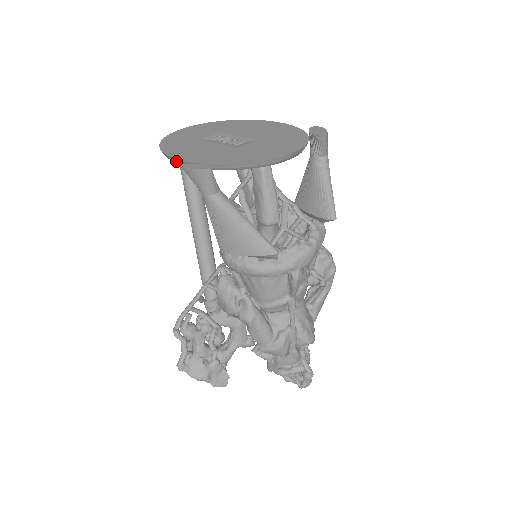
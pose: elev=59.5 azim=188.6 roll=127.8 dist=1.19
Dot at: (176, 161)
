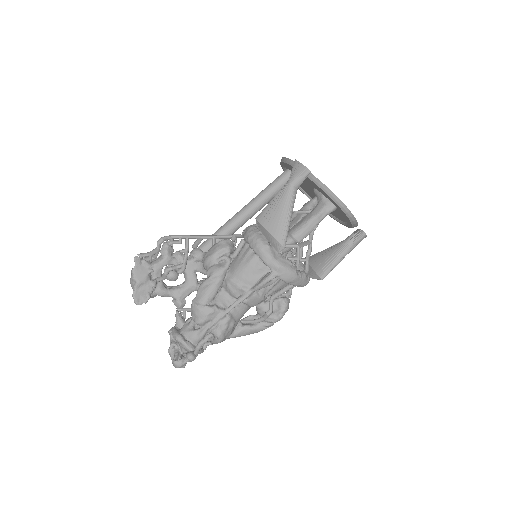
Dot at: (290, 162)
